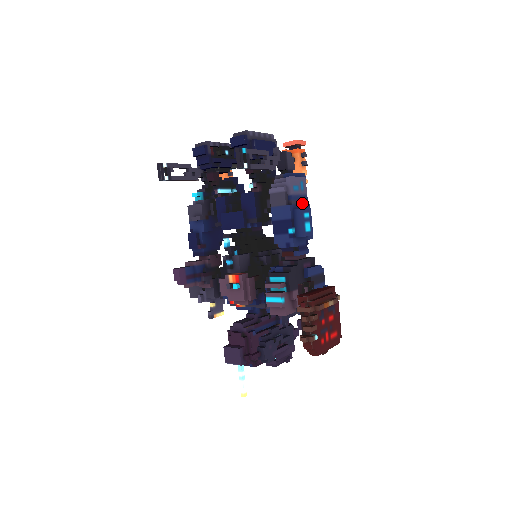
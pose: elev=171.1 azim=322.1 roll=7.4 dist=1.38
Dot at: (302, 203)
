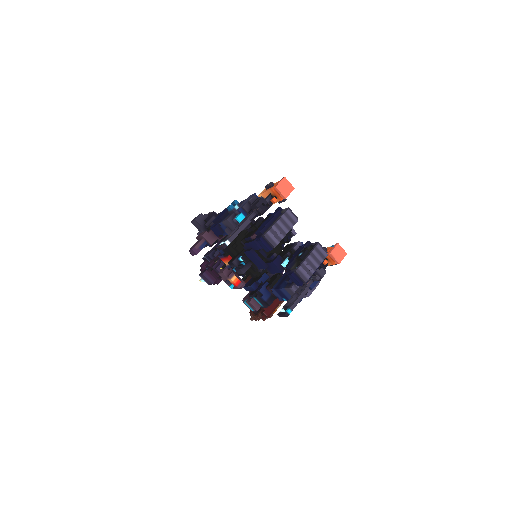
Dot at: occluded
